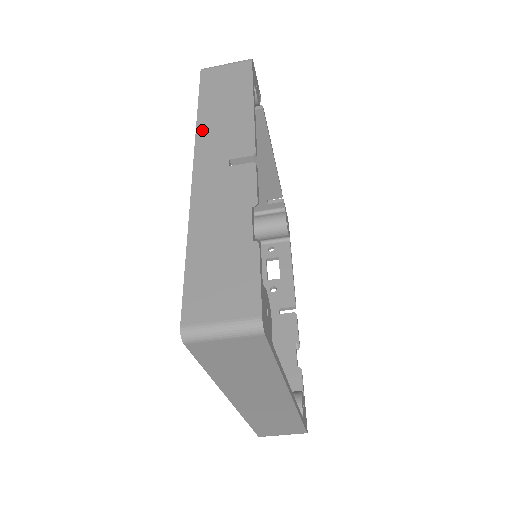
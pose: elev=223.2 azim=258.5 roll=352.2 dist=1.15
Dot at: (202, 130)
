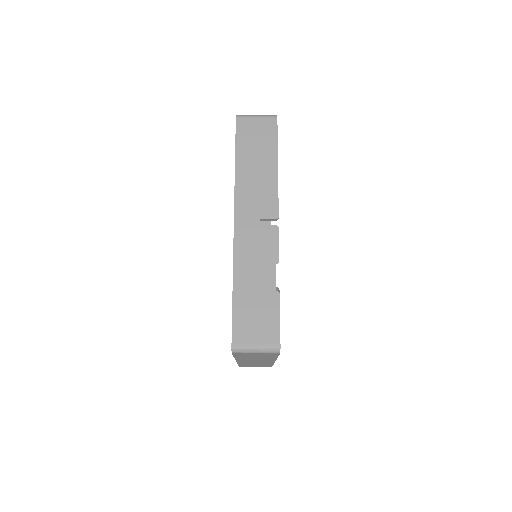
Dot at: (239, 185)
